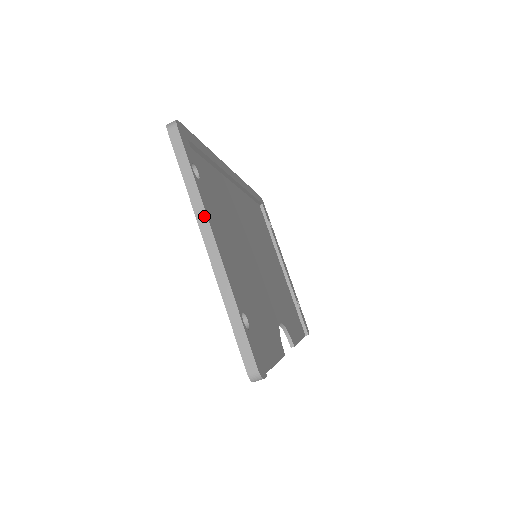
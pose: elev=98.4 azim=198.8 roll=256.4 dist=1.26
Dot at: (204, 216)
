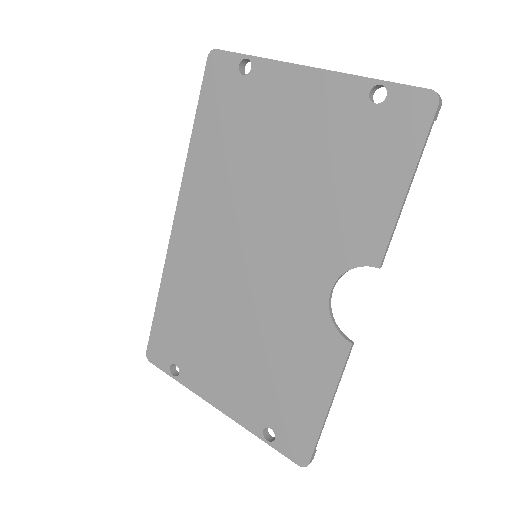
Dot at: (290, 64)
